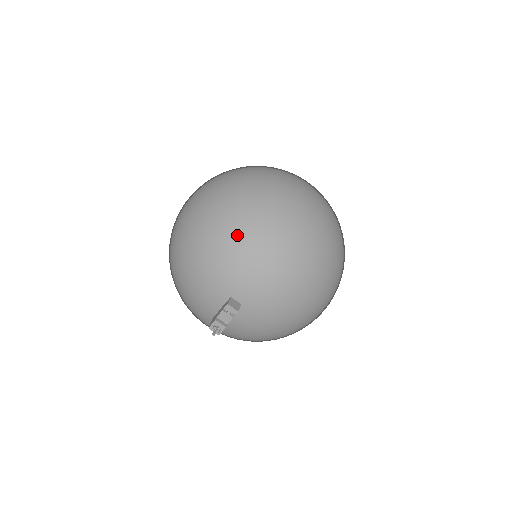
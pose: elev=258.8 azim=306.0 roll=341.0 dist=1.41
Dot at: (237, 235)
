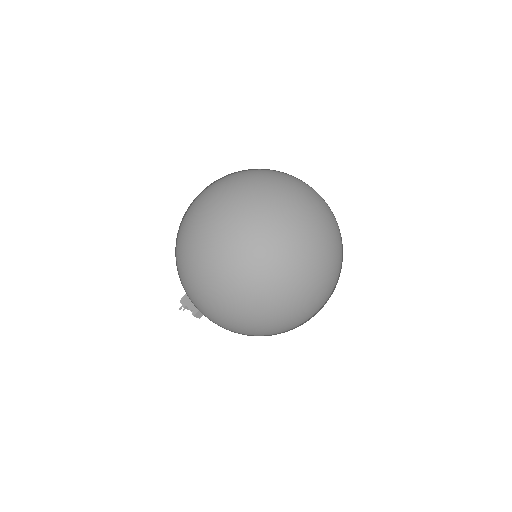
Dot at: (216, 317)
